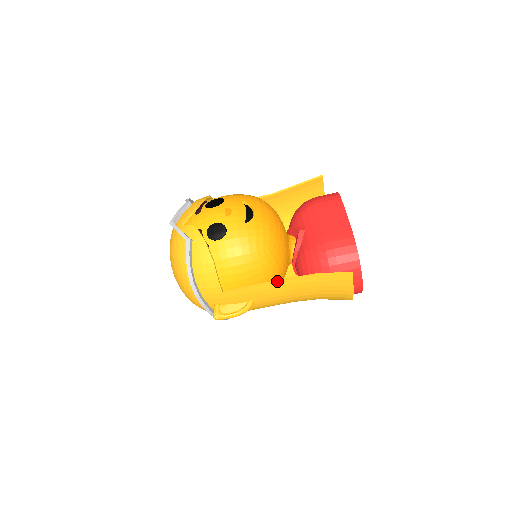
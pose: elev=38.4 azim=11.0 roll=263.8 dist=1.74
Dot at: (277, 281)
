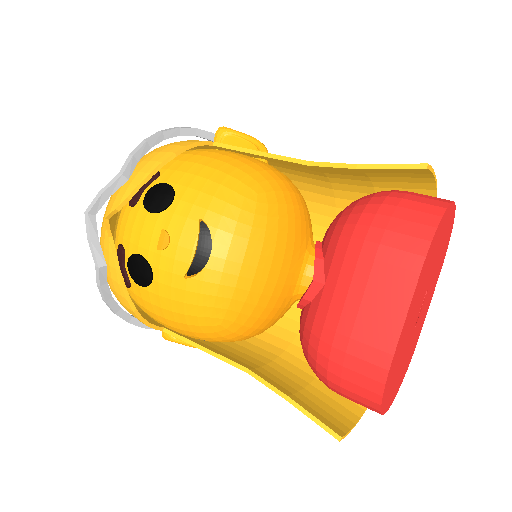
Dot at: (232, 364)
